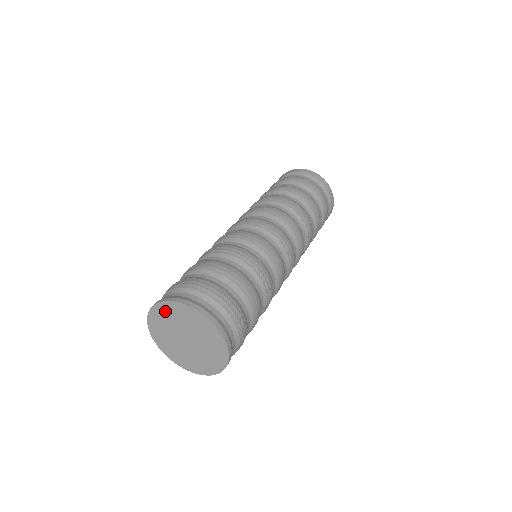
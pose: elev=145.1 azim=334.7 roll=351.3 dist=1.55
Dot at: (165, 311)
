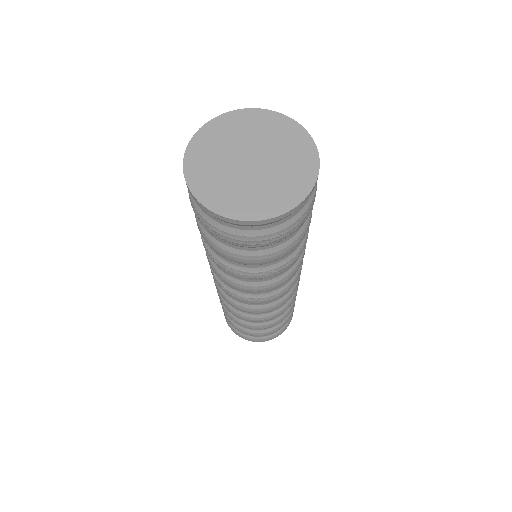
Dot at: (249, 119)
